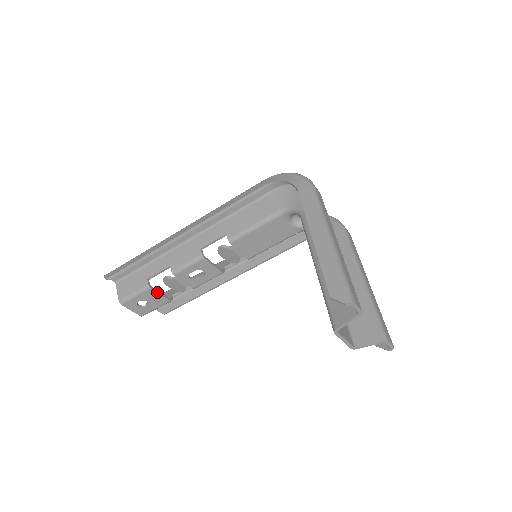
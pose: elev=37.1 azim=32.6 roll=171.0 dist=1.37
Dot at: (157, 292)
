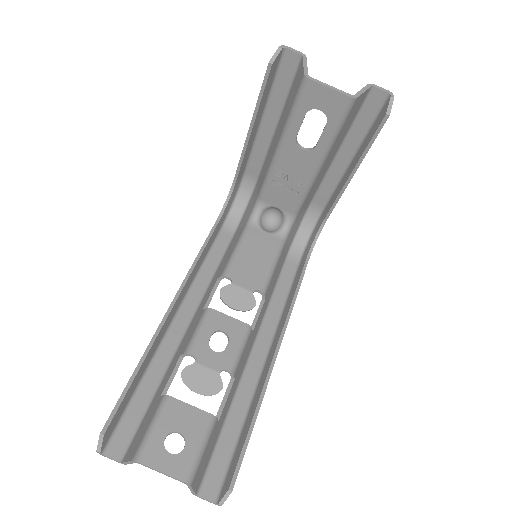
Dot at: (183, 402)
